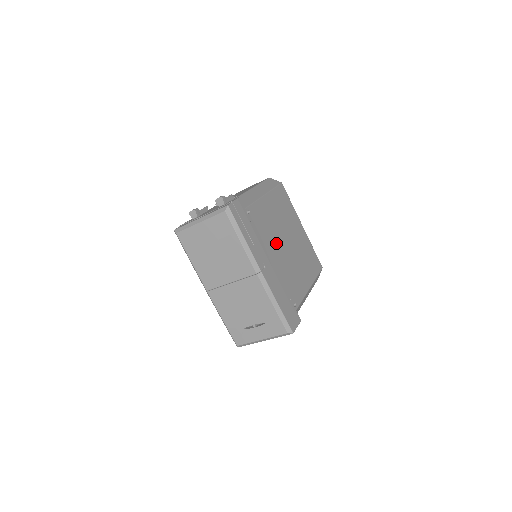
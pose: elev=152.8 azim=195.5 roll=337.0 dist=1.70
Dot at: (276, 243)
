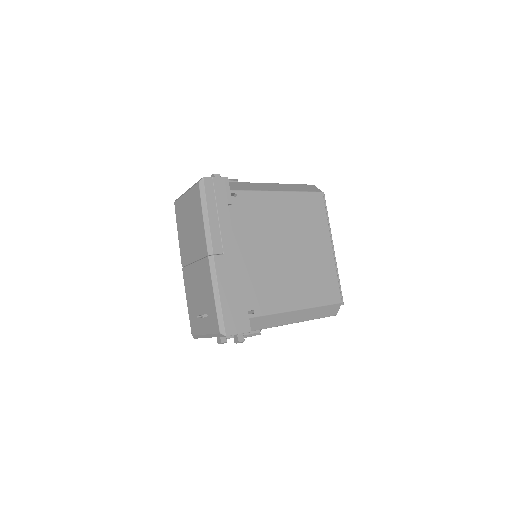
Dot at: (263, 241)
